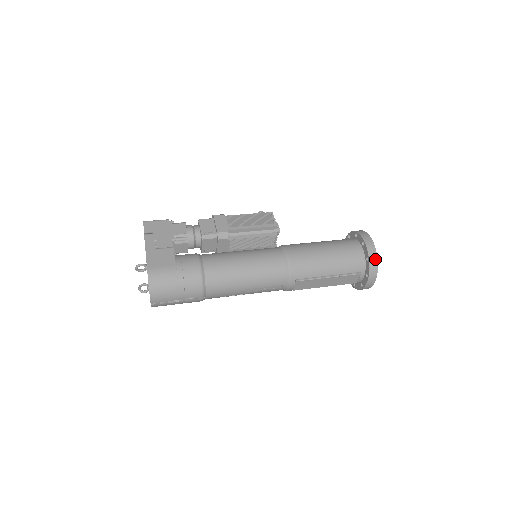
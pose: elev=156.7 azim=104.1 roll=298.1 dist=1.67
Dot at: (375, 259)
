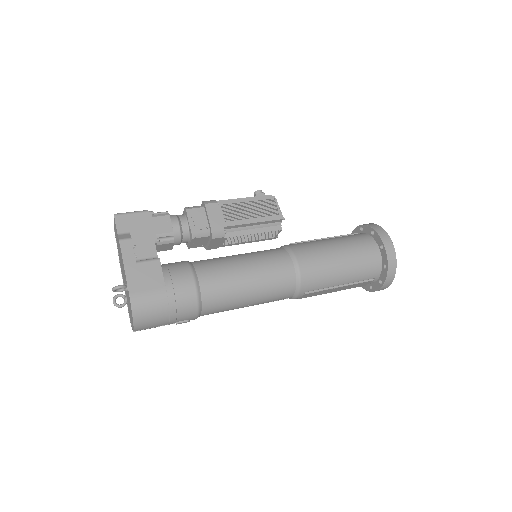
Dot at: (394, 267)
